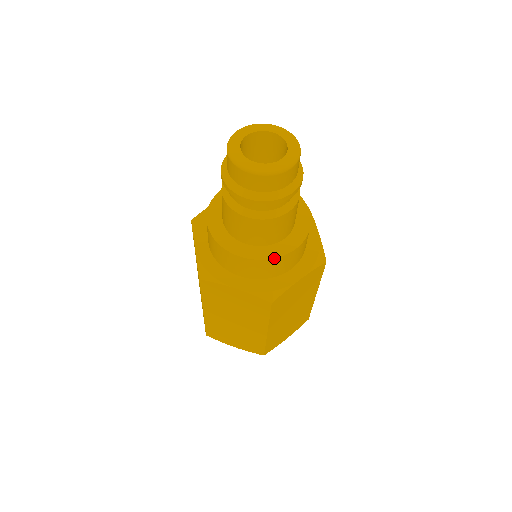
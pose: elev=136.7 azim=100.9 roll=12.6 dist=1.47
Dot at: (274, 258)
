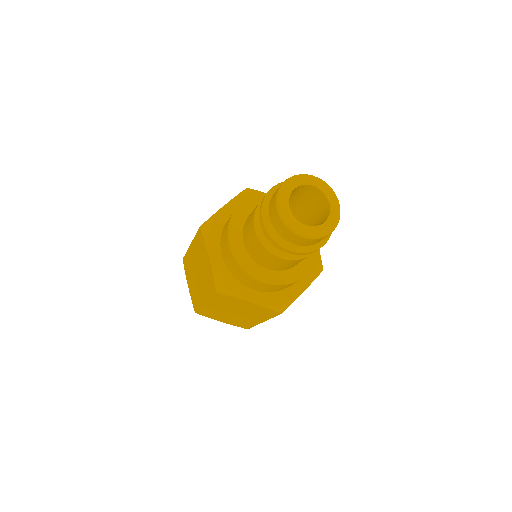
Dot at: (292, 283)
